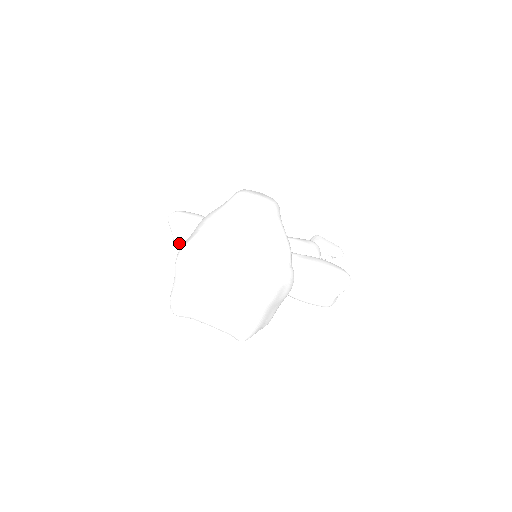
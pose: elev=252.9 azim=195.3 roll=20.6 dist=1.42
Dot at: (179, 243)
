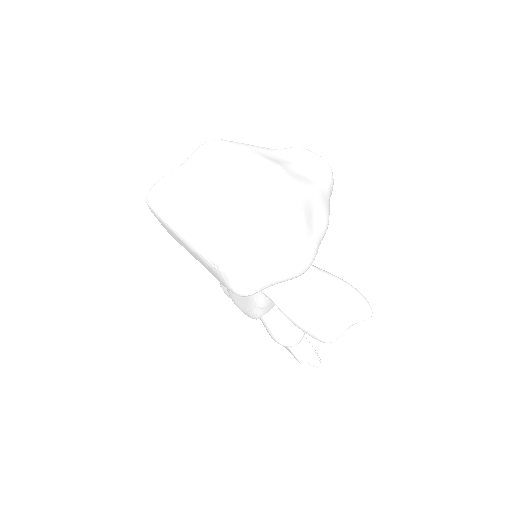
Dot at: occluded
